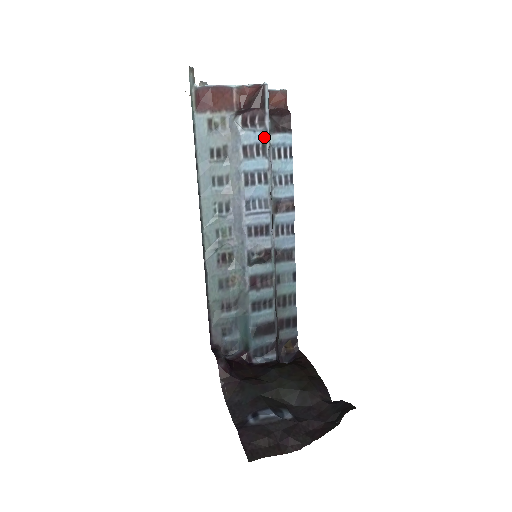
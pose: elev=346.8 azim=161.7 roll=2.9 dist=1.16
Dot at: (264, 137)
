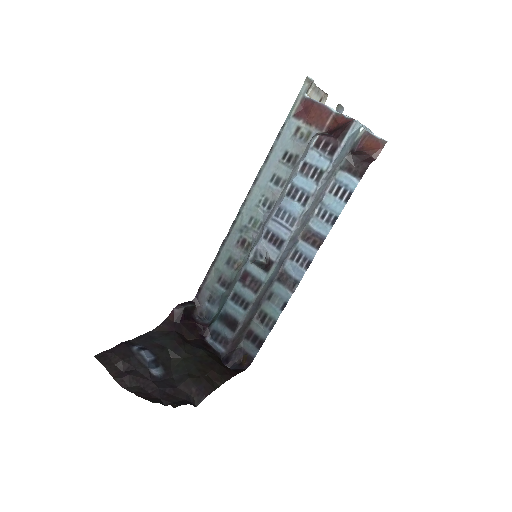
Dot at: (326, 165)
